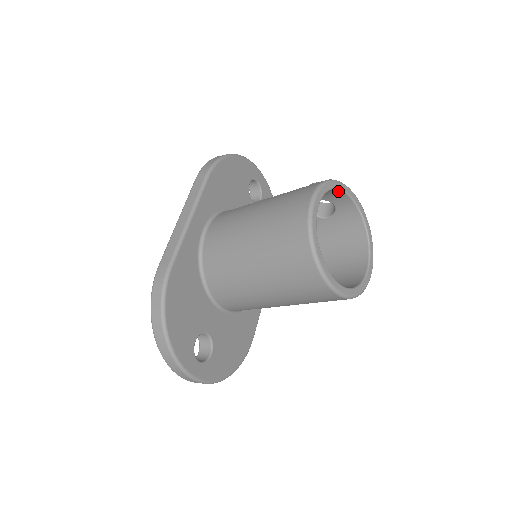
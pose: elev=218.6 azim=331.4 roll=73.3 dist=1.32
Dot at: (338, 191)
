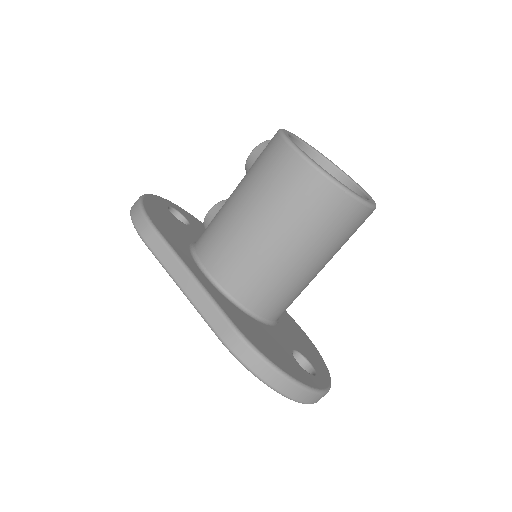
Dot at: occluded
